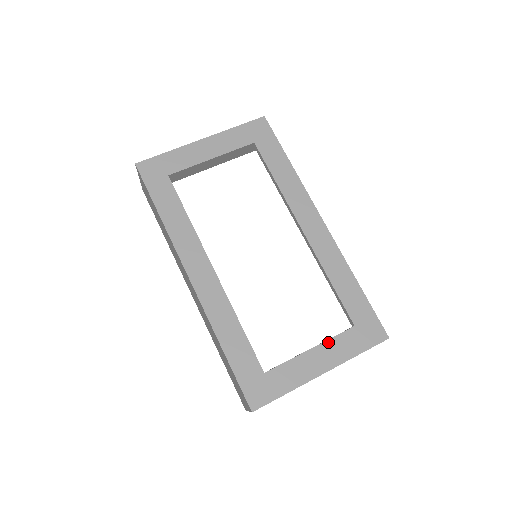
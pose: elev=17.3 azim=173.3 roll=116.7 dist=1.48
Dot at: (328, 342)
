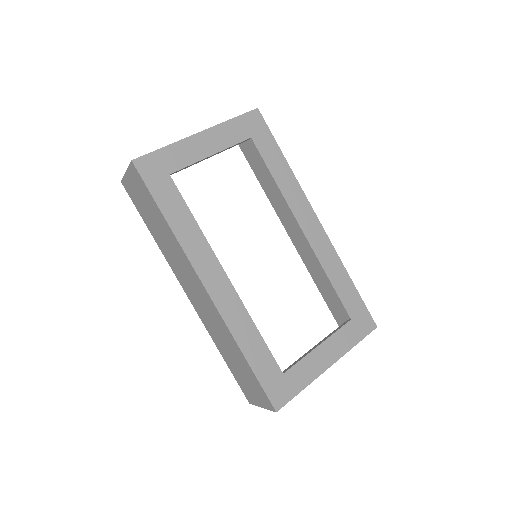
Dot at: (332, 337)
